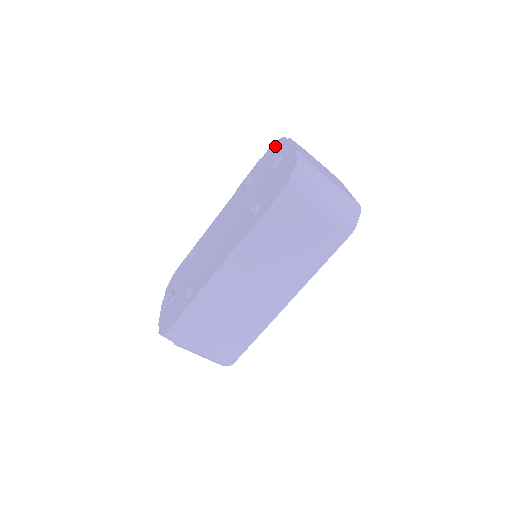
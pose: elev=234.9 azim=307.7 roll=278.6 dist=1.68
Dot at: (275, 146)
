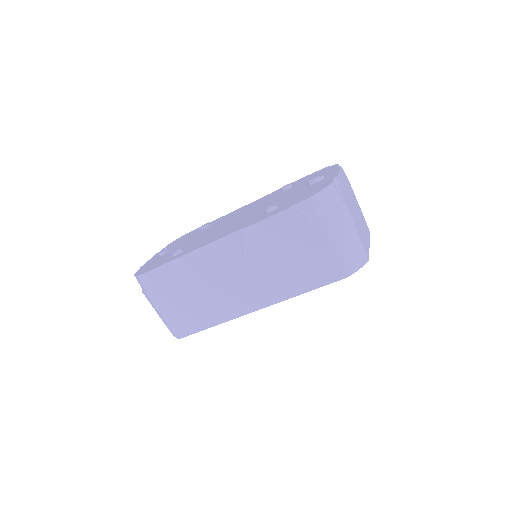
Dot at: (326, 169)
